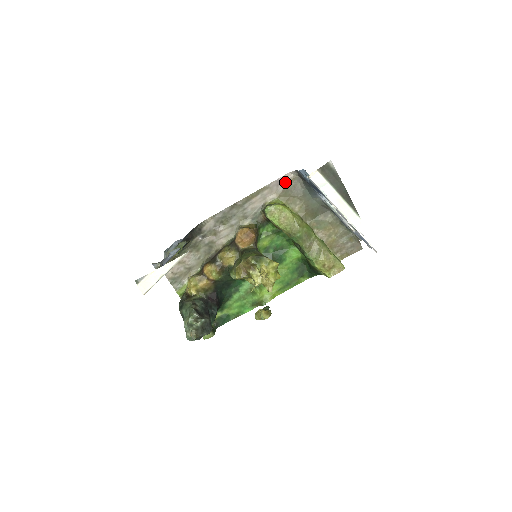
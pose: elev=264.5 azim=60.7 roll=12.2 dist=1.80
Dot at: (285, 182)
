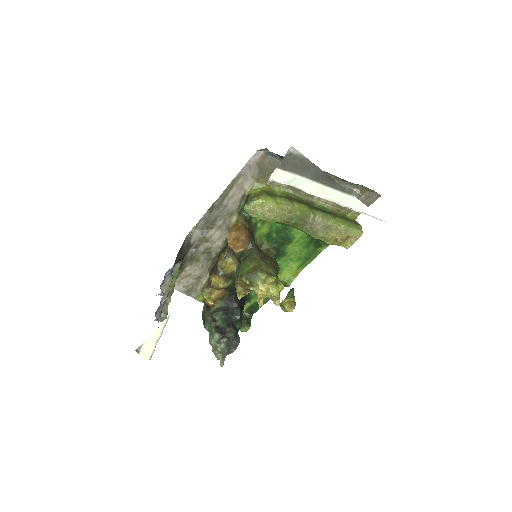
Dot at: (257, 162)
